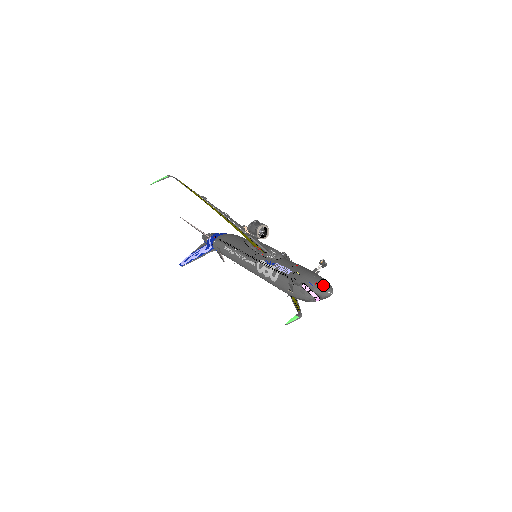
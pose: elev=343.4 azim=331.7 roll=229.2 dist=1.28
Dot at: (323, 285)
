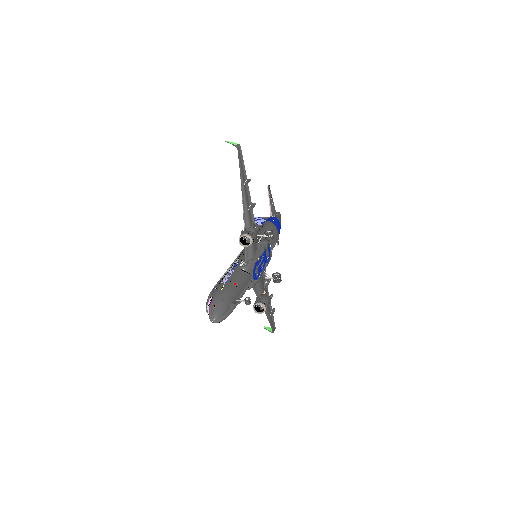
Dot at: (215, 311)
